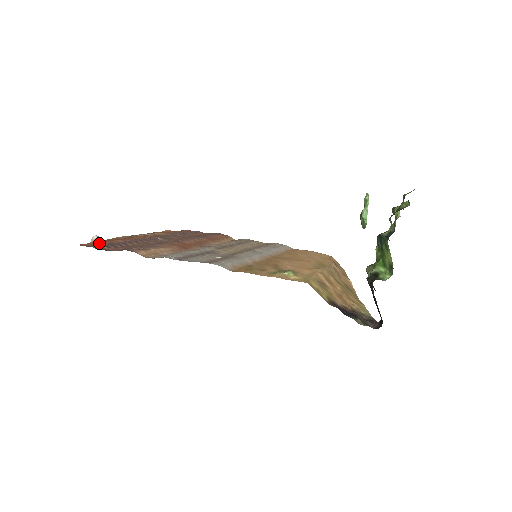
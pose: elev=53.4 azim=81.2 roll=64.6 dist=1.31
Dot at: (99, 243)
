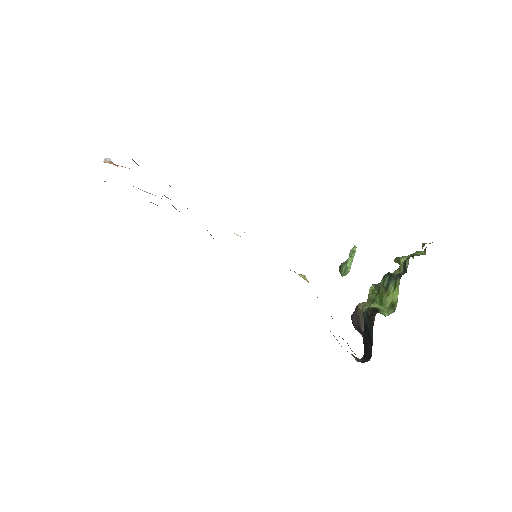
Dot at: occluded
